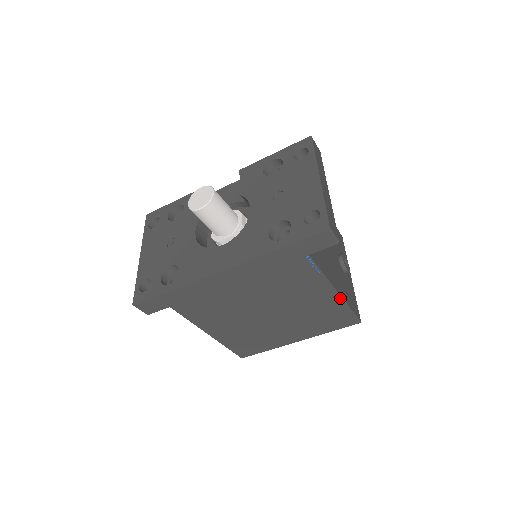
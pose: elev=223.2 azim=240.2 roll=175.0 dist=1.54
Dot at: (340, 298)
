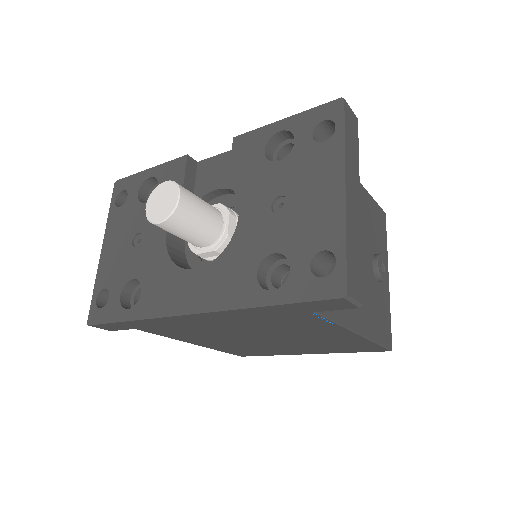
Dot at: (363, 338)
